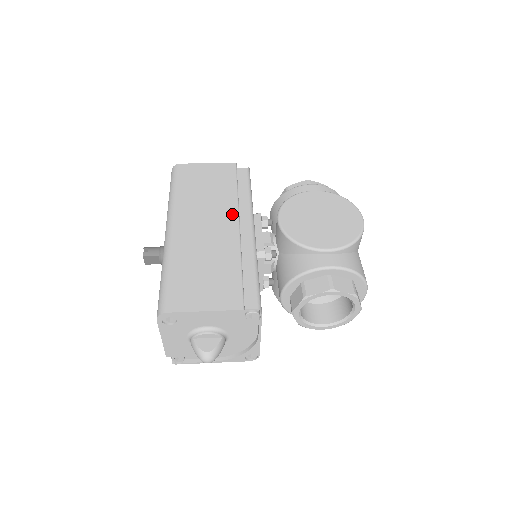
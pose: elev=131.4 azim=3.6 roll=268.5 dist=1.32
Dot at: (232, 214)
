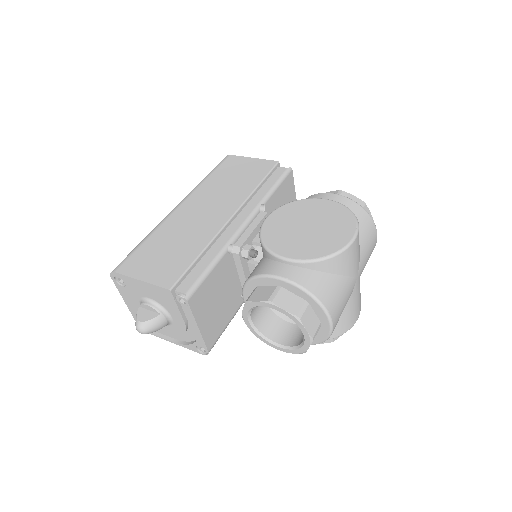
Dot at: (234, 205)
